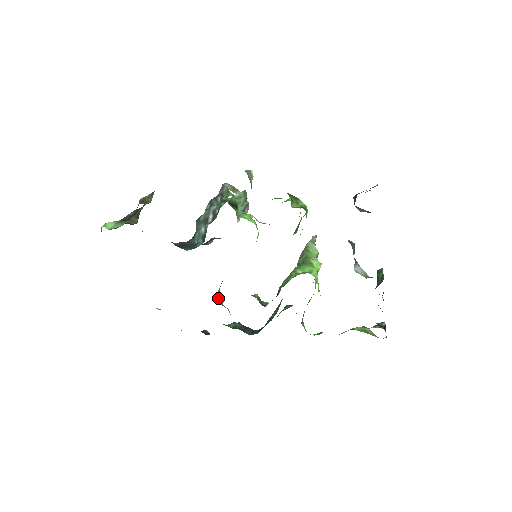
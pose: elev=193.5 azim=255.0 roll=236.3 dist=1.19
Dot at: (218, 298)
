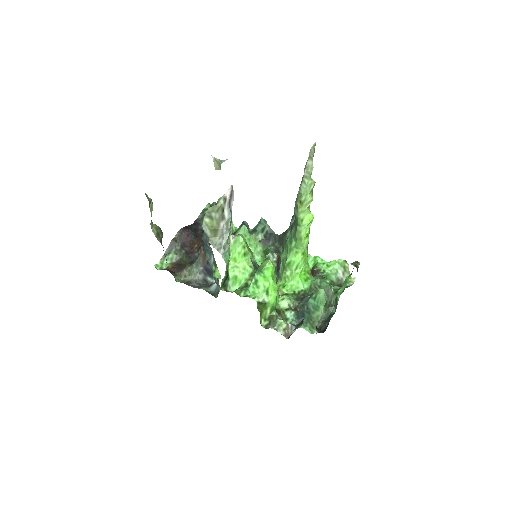
Dot at: occluded
